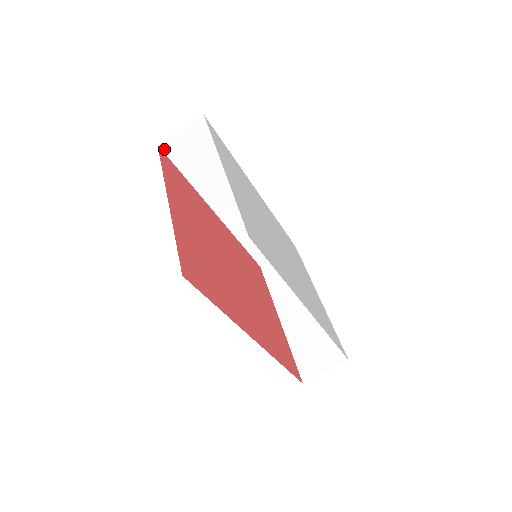
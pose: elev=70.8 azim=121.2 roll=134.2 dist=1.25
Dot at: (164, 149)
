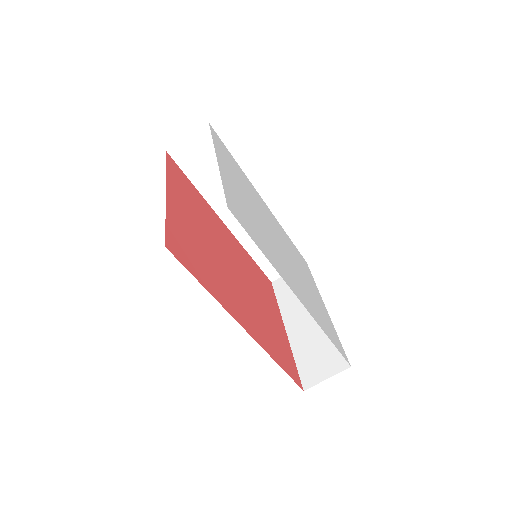
Dot at: (173, 156)
